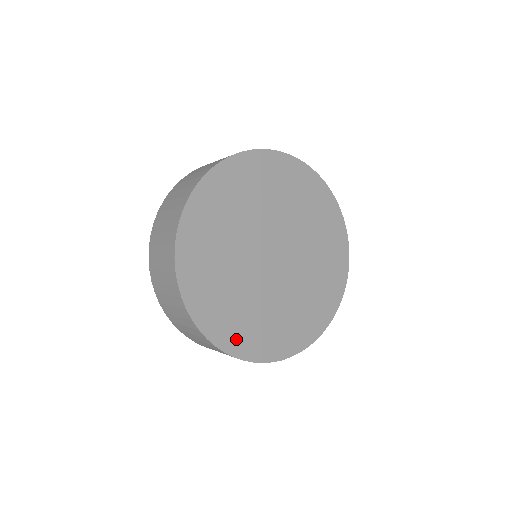
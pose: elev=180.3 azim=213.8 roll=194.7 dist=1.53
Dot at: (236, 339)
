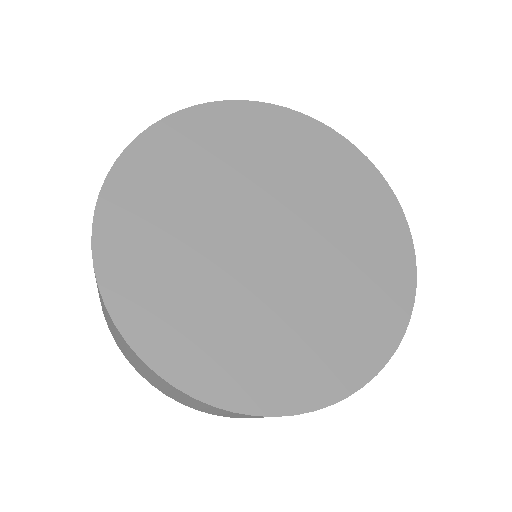
Dot at: (199, 366)
